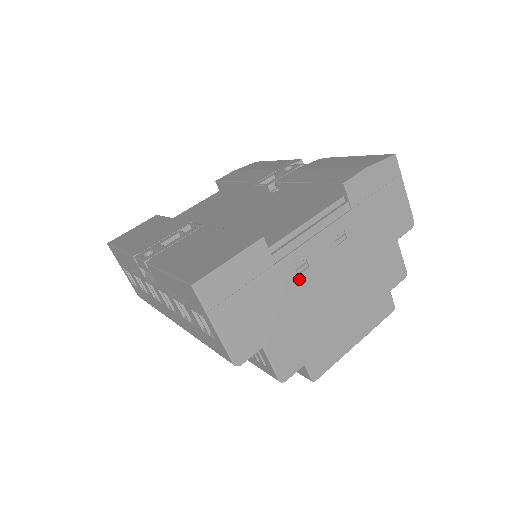
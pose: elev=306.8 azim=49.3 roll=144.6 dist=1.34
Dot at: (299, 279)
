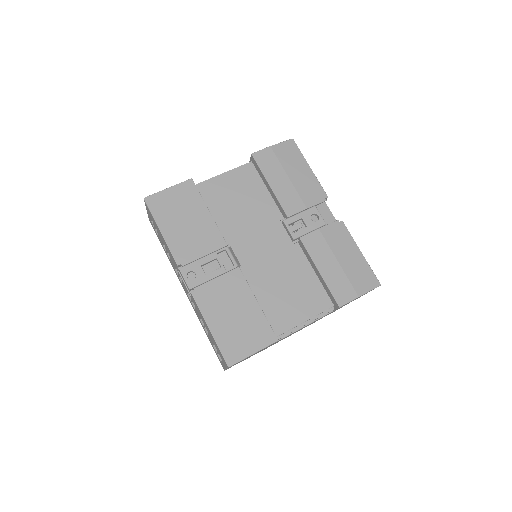
Dot at: occluded
